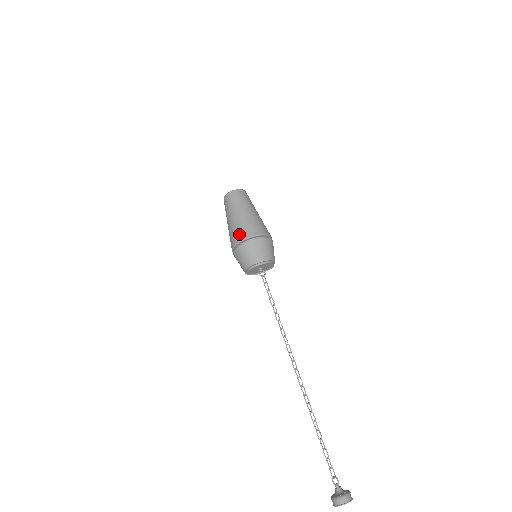
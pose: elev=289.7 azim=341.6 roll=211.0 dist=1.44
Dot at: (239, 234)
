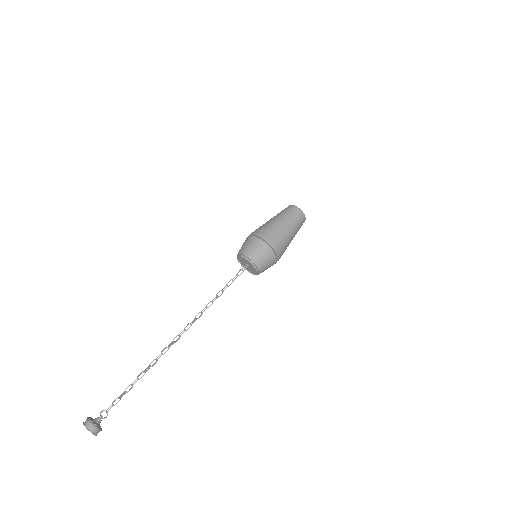
Dot at: (275, 239)
